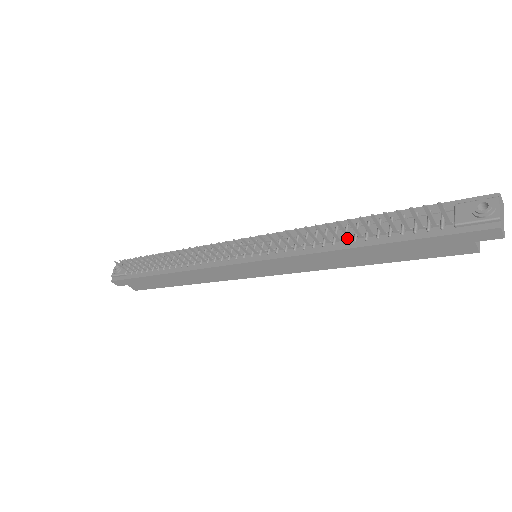
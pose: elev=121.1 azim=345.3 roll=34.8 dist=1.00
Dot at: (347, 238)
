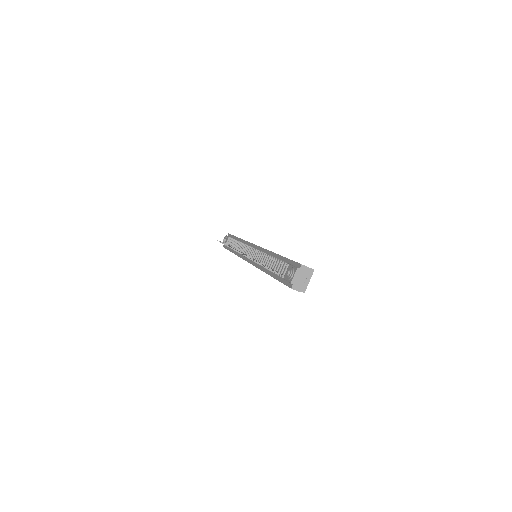
Dot at: occluded
